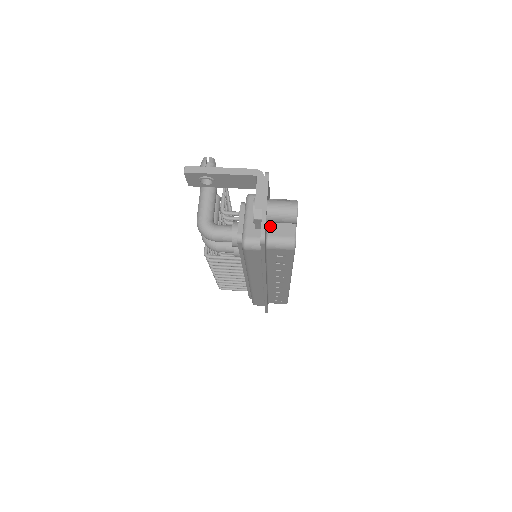
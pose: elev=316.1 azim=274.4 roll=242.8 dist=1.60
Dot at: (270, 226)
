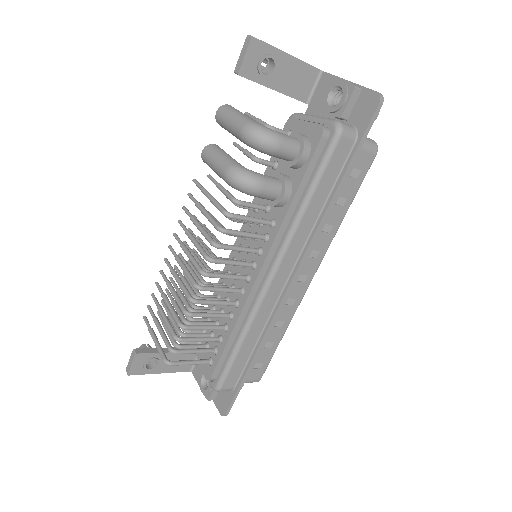
Dot at: occluded
